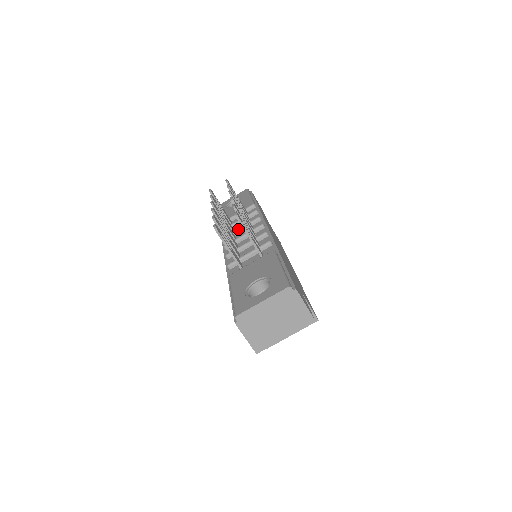
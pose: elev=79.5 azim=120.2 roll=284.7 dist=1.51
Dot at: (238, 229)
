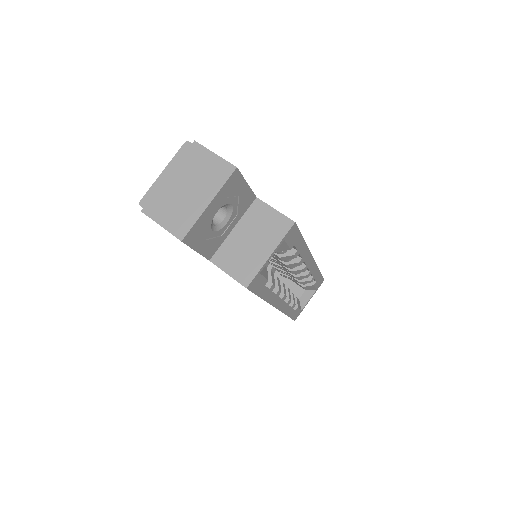
Dot at: occluded
